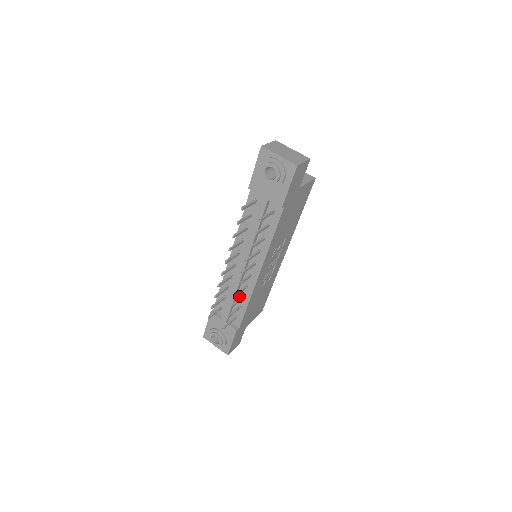
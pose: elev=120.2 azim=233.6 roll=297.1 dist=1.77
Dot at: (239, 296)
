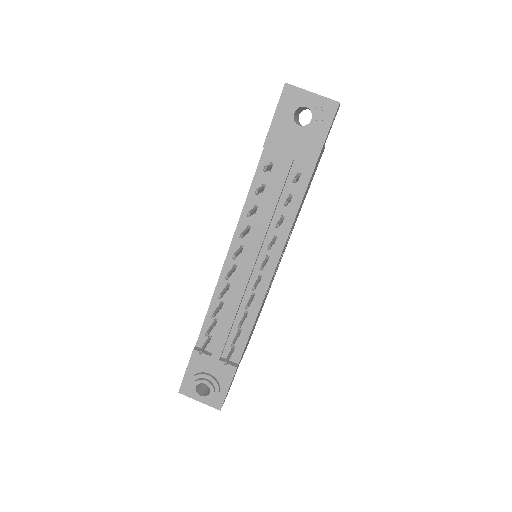
Dot at: (240, 314)
